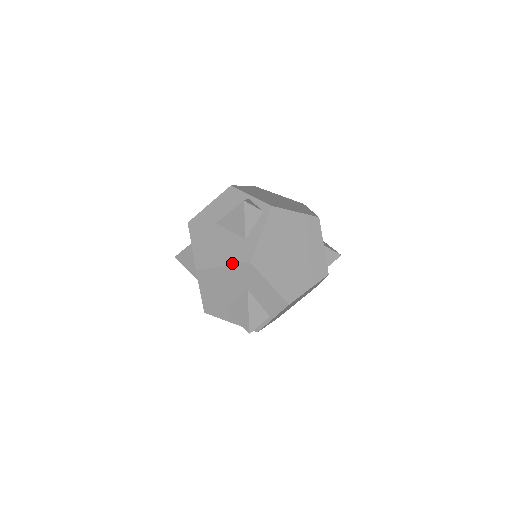
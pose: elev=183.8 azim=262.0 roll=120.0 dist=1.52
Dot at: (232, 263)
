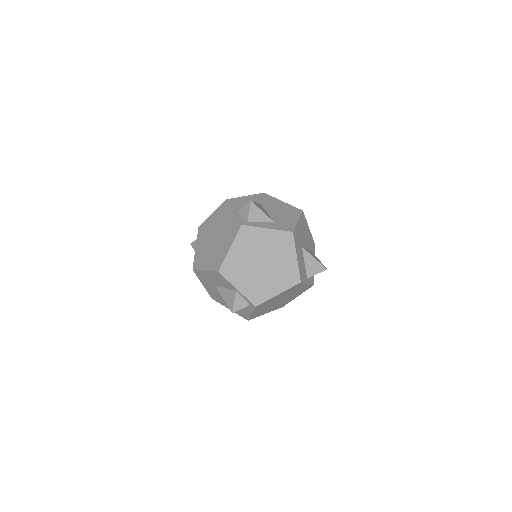
Dot at: (236, 313)
